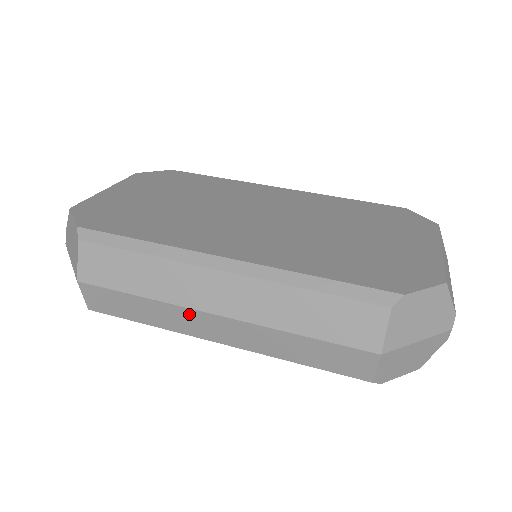
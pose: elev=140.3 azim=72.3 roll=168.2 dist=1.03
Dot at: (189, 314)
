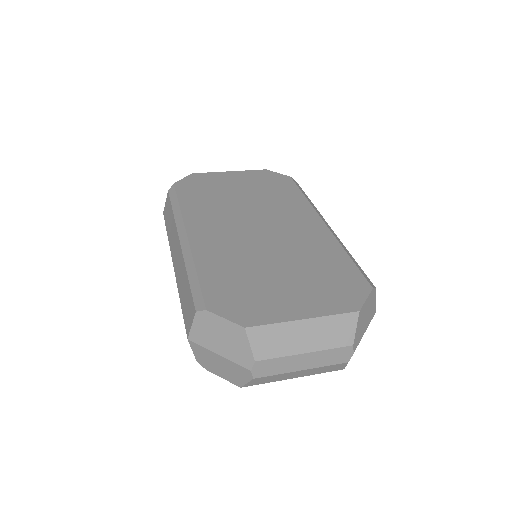
Dot at: occluded
